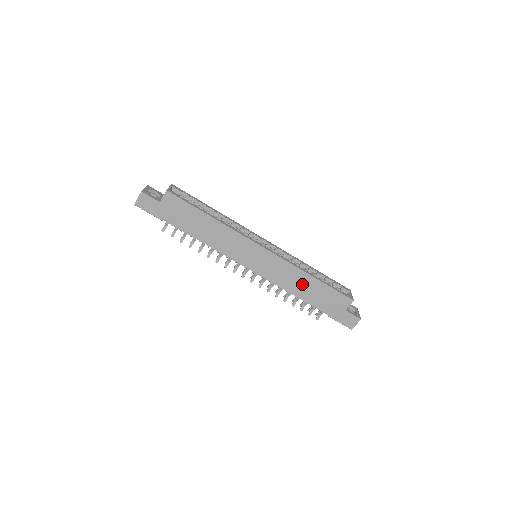
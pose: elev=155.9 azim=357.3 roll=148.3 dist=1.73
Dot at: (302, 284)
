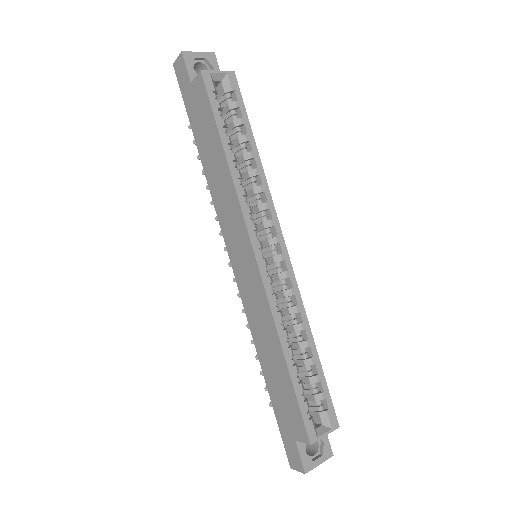
Dot at: (269, 348)
